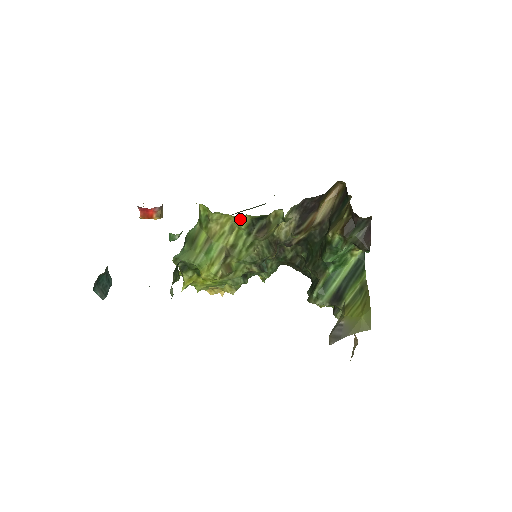
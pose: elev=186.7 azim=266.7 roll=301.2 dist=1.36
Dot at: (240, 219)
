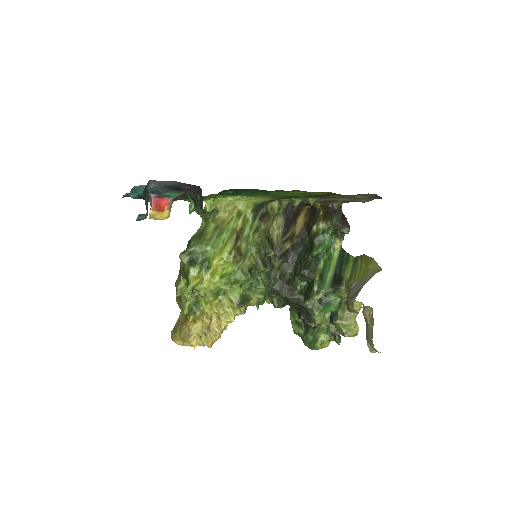
Dot at: (246, 203)
